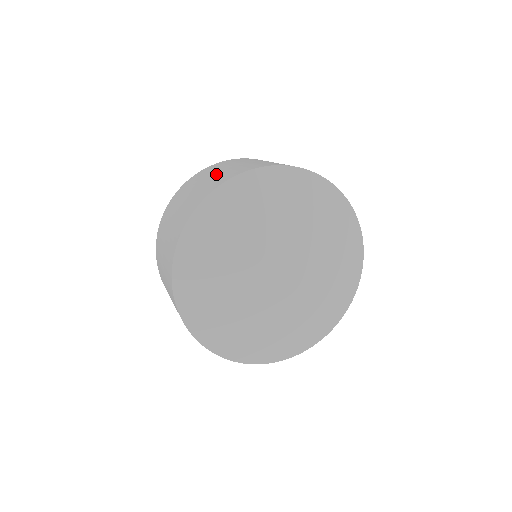
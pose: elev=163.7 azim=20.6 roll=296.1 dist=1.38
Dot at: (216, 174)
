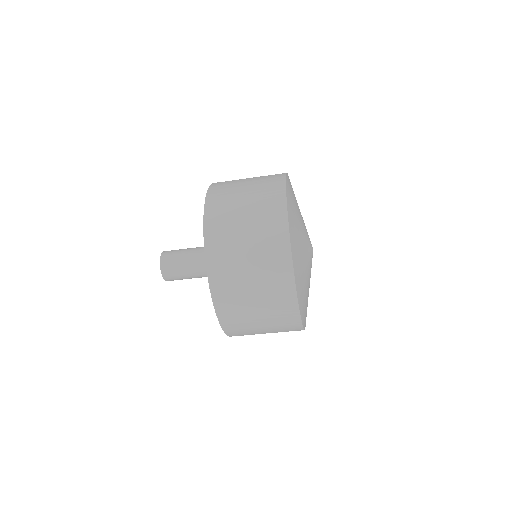
Dot at: (250, 190)
